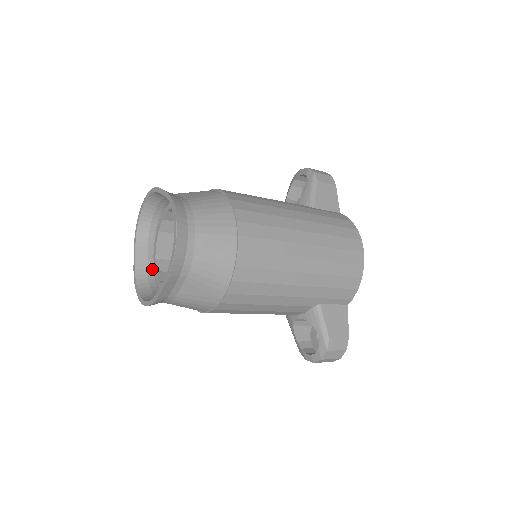
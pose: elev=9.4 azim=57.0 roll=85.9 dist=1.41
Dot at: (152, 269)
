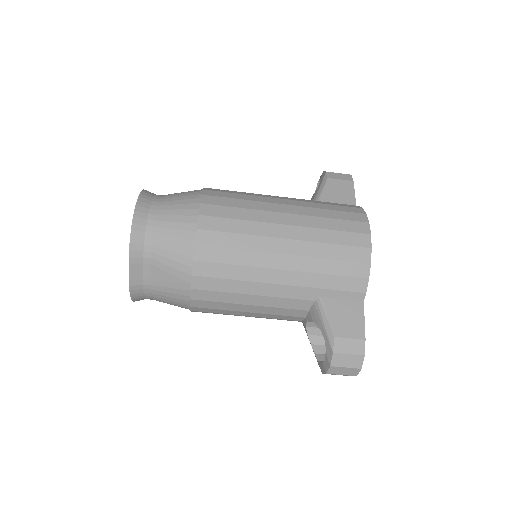
Dot at: occluded
